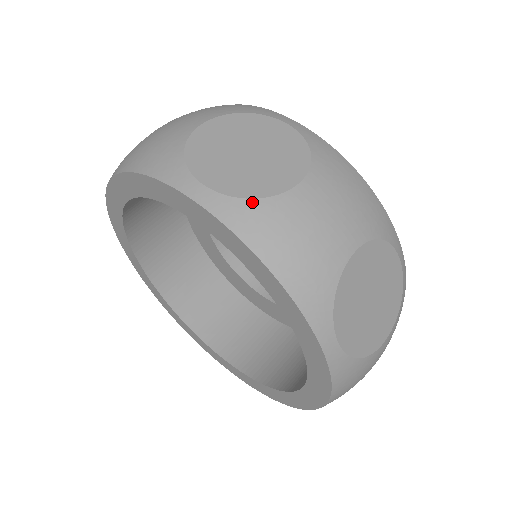
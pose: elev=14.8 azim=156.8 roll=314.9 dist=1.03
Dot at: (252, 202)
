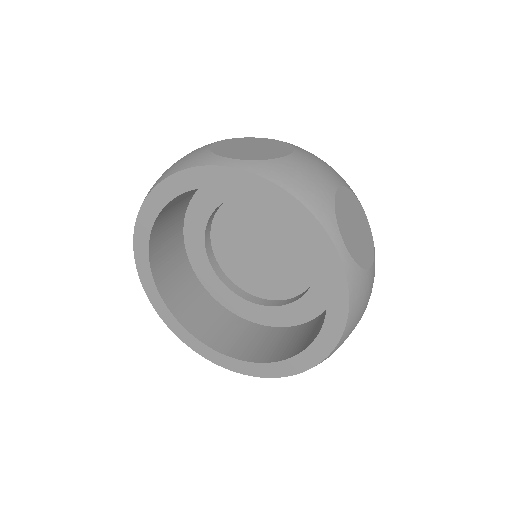
Dot at: (360, 269)
